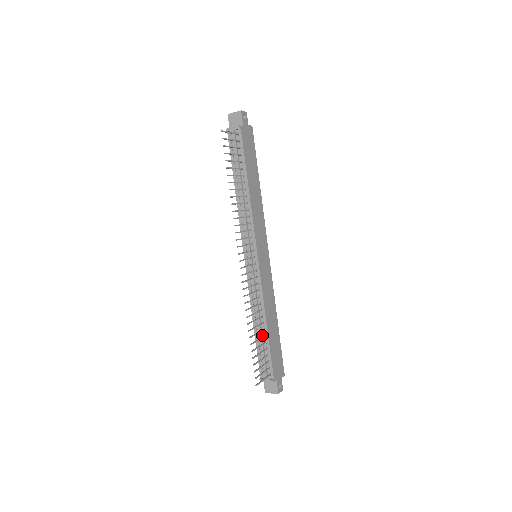
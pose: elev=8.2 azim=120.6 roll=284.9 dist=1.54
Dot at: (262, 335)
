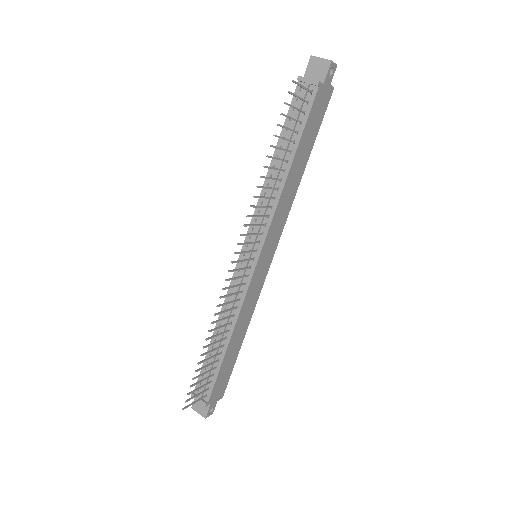
Dot at: (218, 350)
